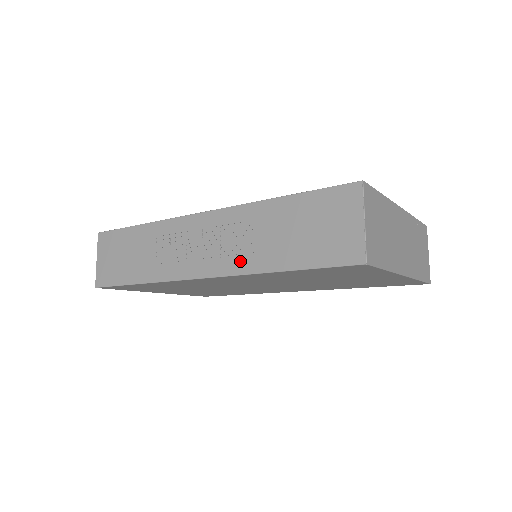
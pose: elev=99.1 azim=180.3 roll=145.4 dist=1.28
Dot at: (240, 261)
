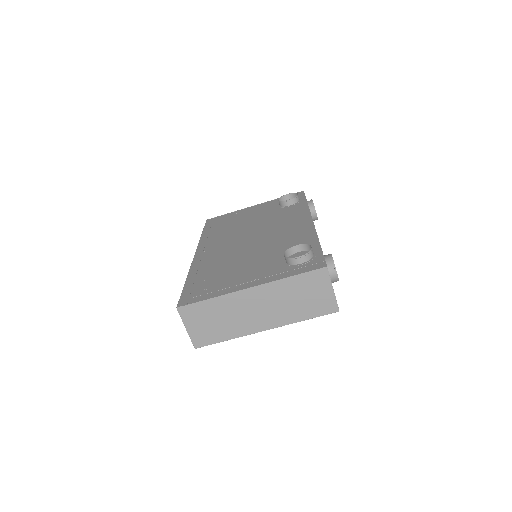
Dot at: occluded
